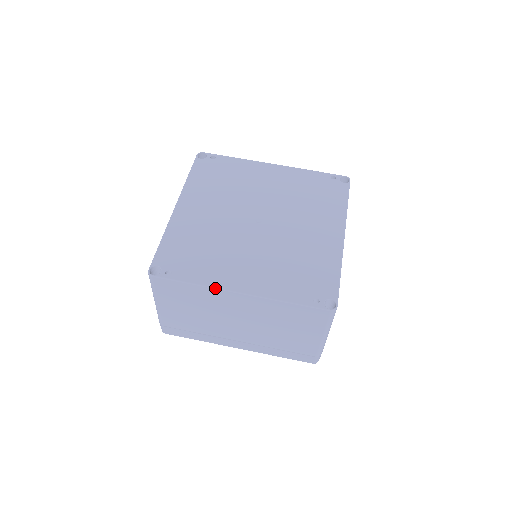
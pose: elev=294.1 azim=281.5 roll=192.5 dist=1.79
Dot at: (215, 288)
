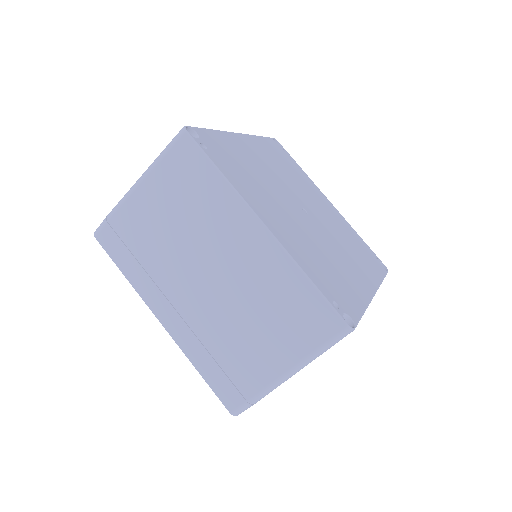
Dot at: (242, 198)
